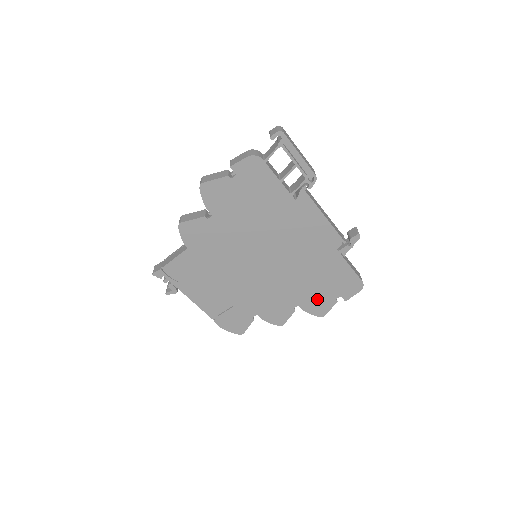
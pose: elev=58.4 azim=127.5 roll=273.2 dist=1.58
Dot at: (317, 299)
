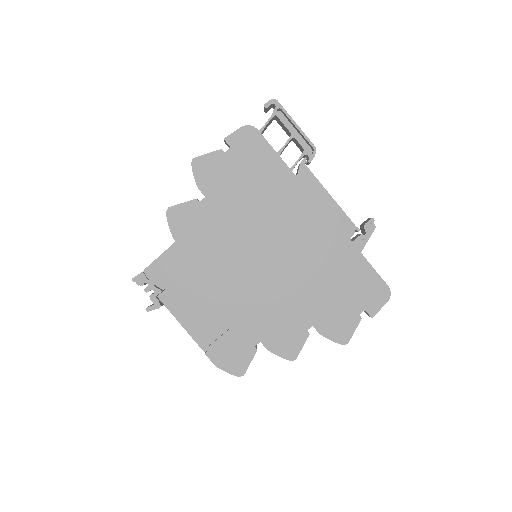
Dot at: (335, 315)
